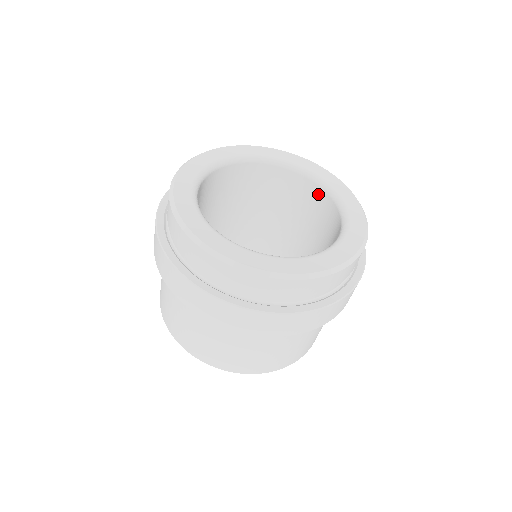
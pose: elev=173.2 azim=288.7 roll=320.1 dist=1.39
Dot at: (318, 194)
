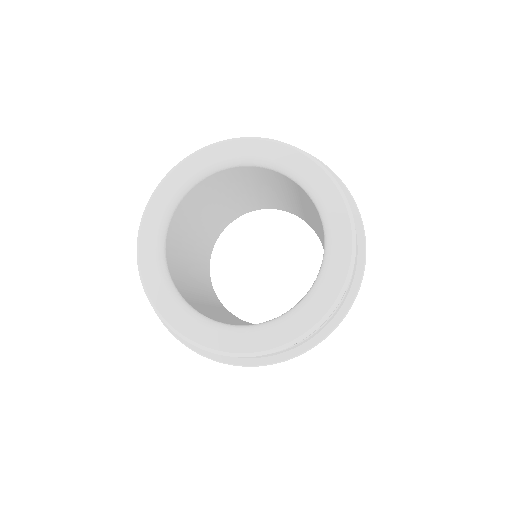
Dot at: (322, 228)
